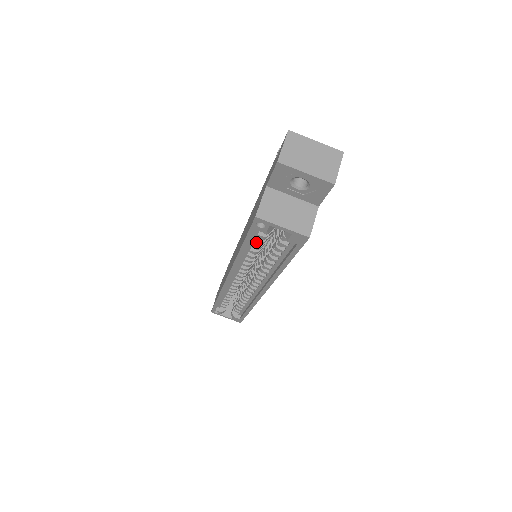
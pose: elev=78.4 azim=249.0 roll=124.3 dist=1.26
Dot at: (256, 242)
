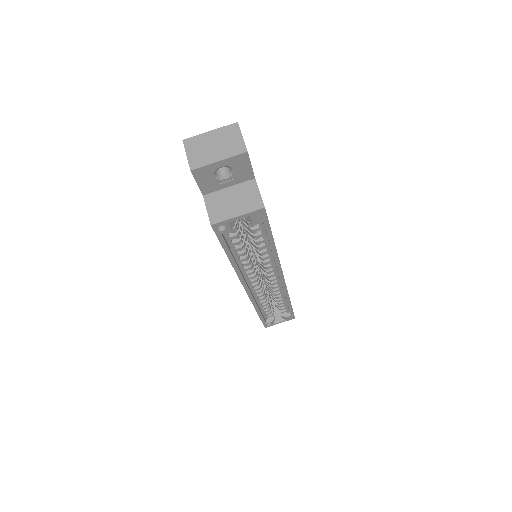
Dot at: (235, 244)
